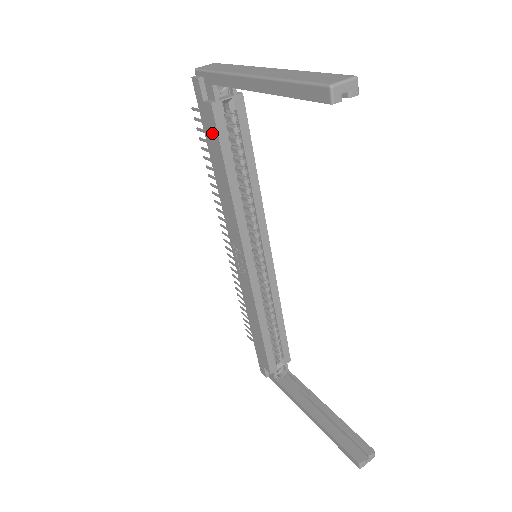
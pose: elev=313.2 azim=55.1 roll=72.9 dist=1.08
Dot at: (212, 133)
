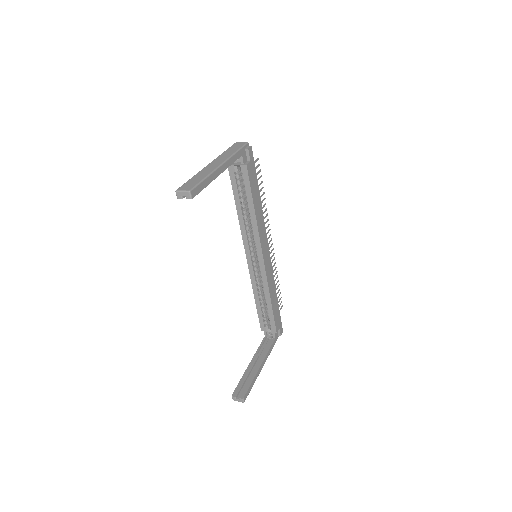
Dot at: occluded
